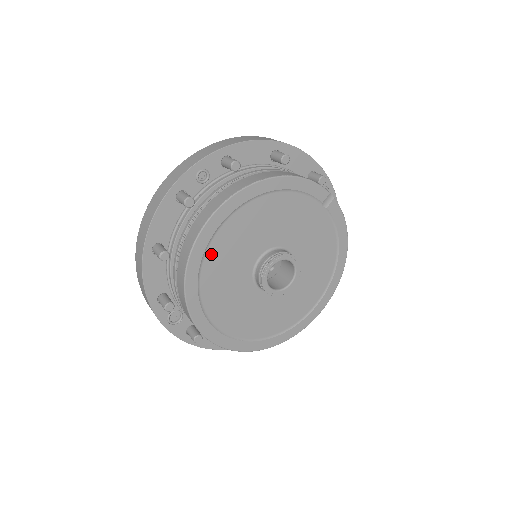
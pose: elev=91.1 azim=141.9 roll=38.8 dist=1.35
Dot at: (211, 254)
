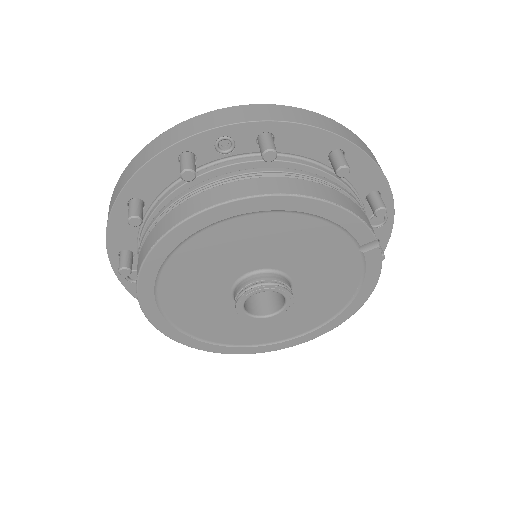
Dot at: (187, 250)
